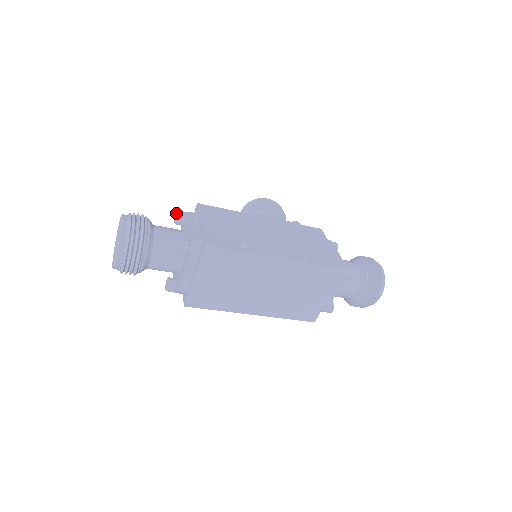
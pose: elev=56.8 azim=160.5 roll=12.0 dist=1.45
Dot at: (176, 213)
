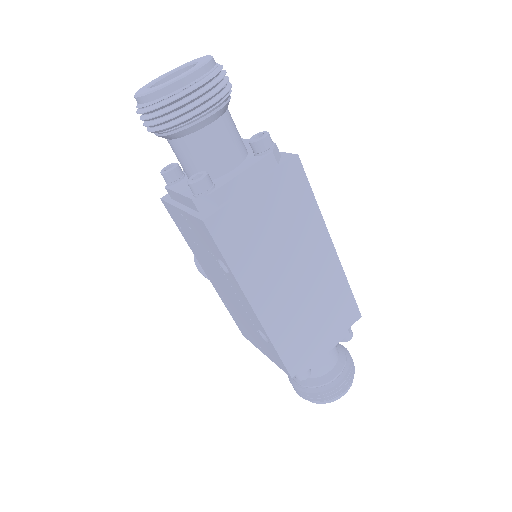
Dot at: occluded
